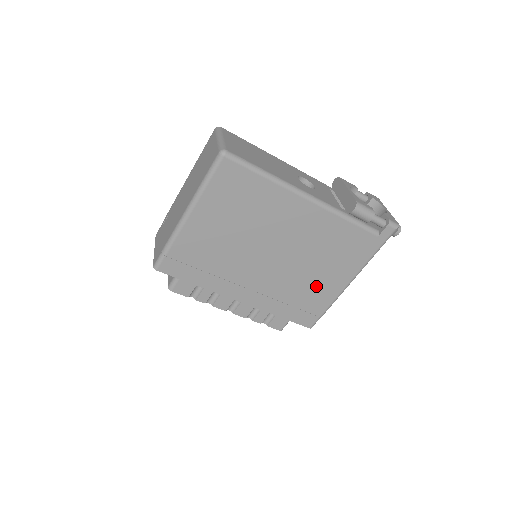
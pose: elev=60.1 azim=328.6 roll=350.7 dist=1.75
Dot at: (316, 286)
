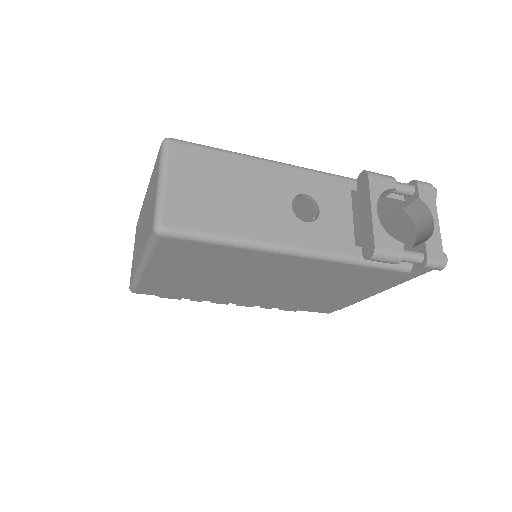
Dot at: (329, 297)
